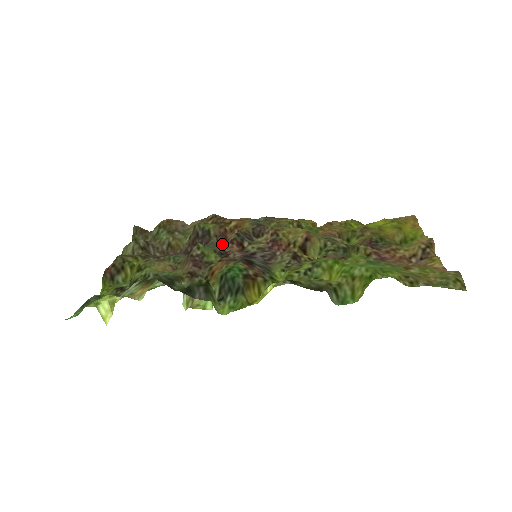
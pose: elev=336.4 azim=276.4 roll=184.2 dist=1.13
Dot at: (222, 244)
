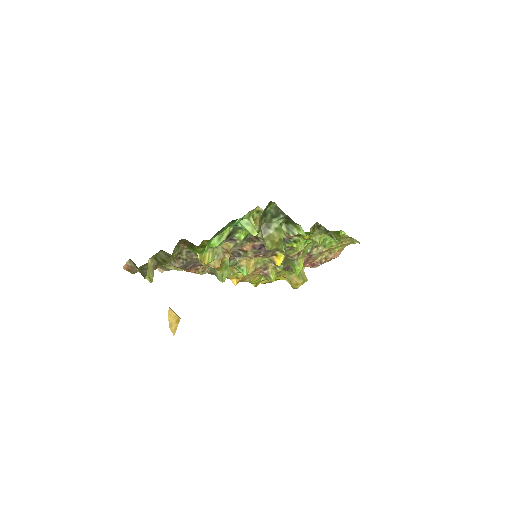
Dot at: (234, 249)
